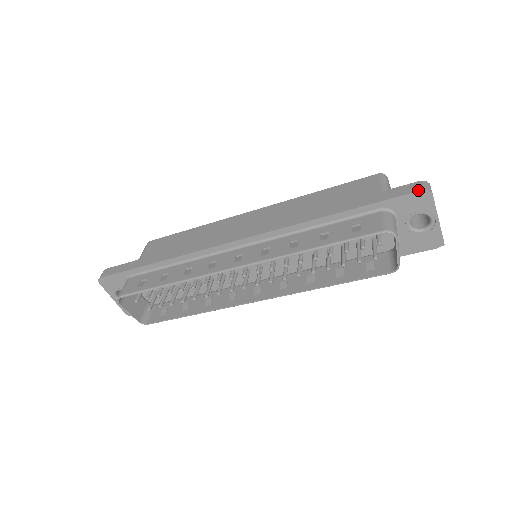
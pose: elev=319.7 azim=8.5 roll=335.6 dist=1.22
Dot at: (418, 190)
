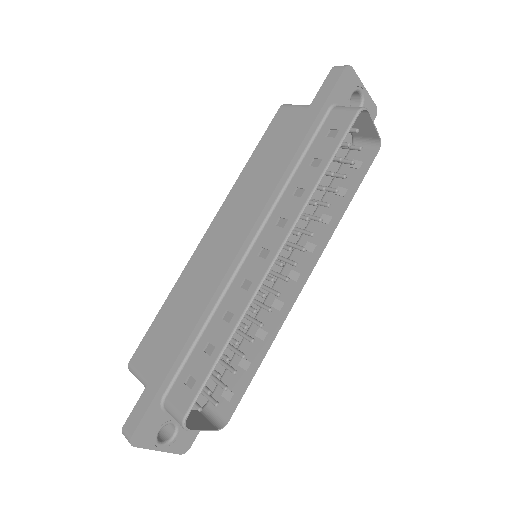
Dot at: (342, 71)
